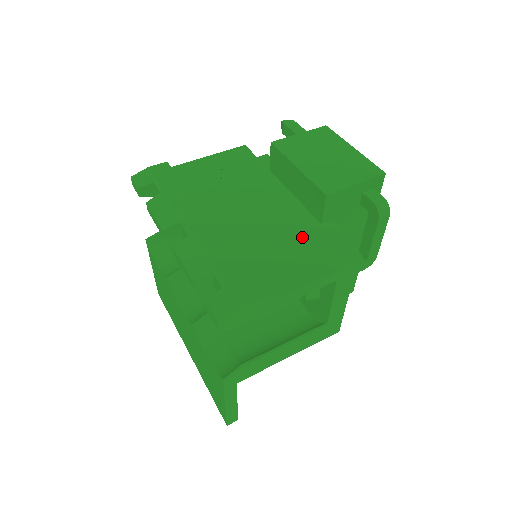
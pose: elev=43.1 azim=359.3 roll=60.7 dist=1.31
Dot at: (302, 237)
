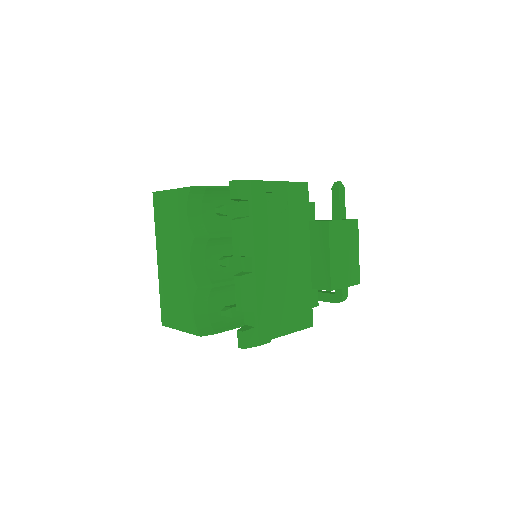
Dot at: (300, 296)
